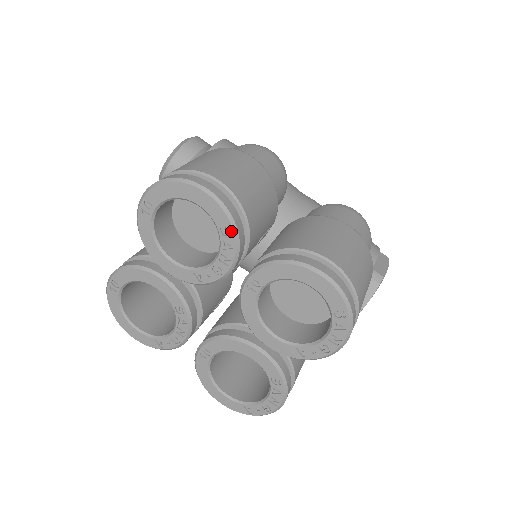
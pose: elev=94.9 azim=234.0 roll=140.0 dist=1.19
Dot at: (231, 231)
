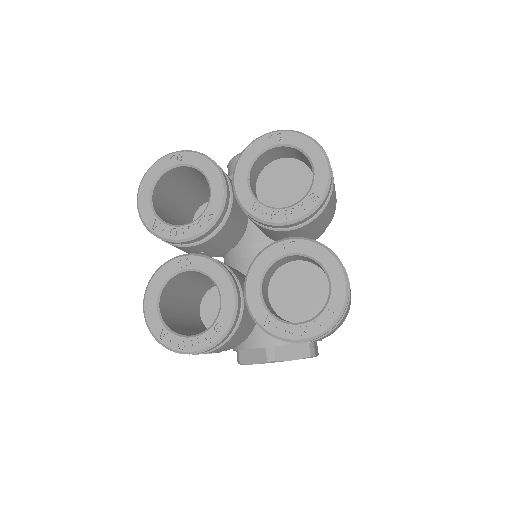
Dot at: (316, 202)
